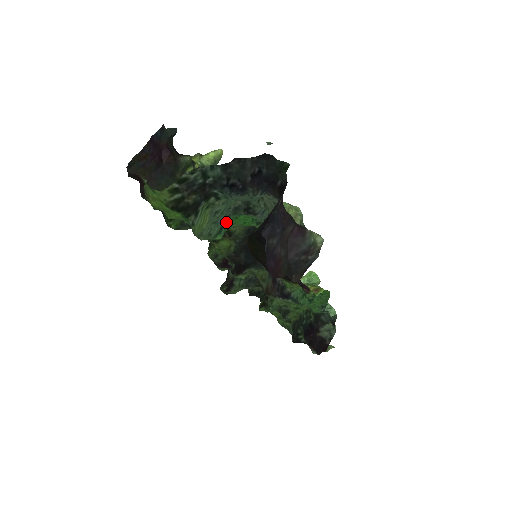
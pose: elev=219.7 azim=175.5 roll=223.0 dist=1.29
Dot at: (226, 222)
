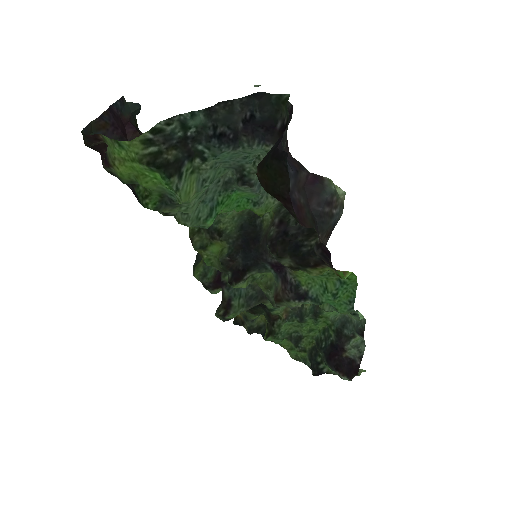
Dot at: (216, 202)
